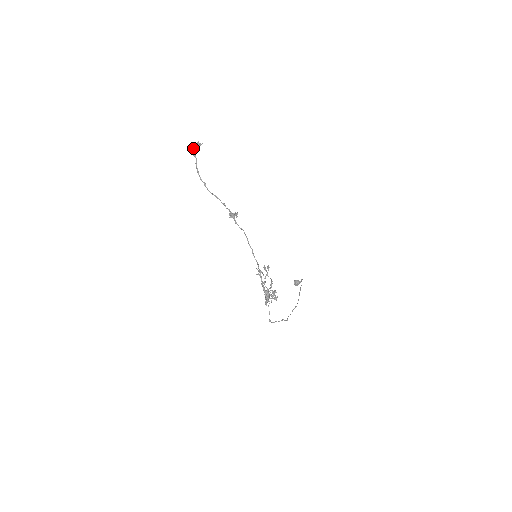
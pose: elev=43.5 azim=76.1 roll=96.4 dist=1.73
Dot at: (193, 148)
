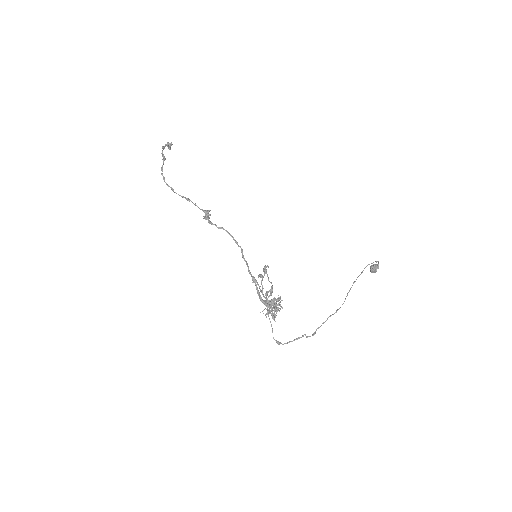
Dot at: occluded
